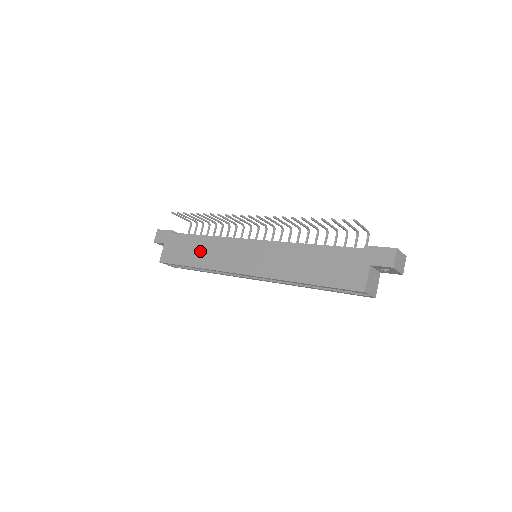
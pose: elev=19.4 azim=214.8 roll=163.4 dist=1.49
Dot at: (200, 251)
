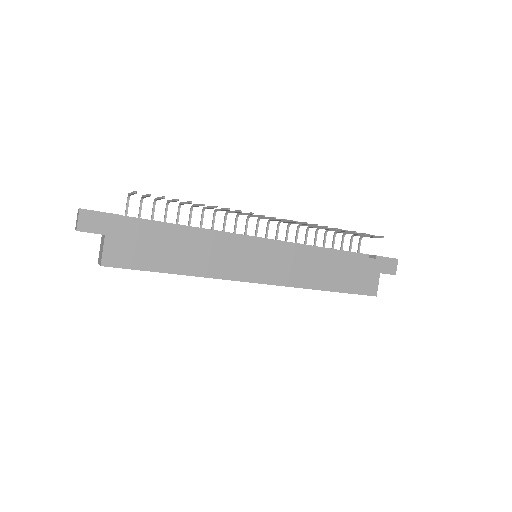
Dot at: (185, 252)
